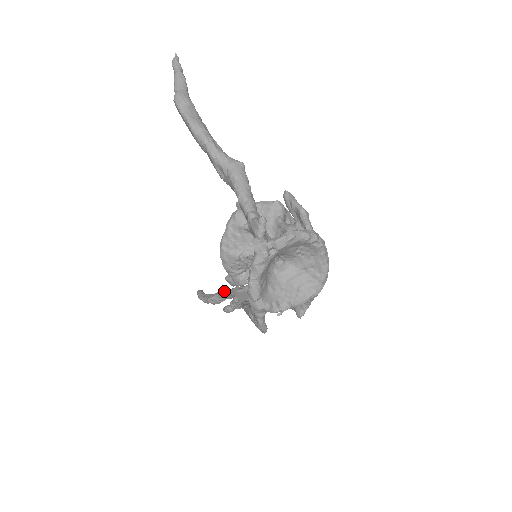
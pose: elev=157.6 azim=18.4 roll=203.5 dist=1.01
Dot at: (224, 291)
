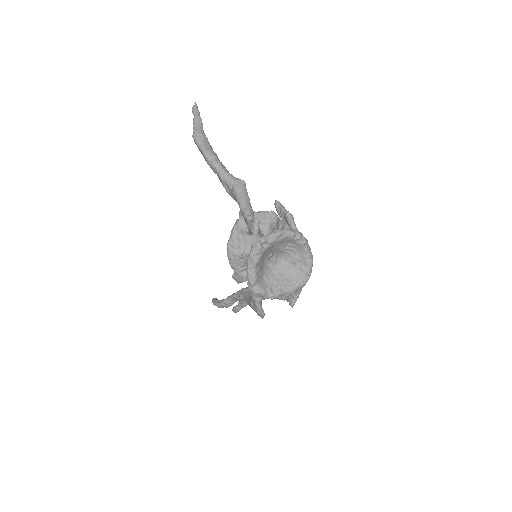
Dot at: (233, 293)
